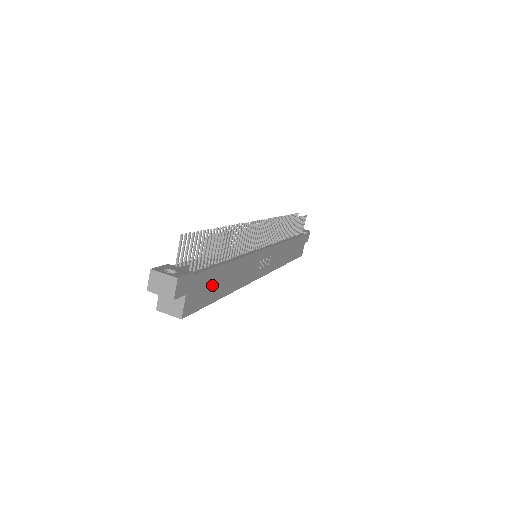
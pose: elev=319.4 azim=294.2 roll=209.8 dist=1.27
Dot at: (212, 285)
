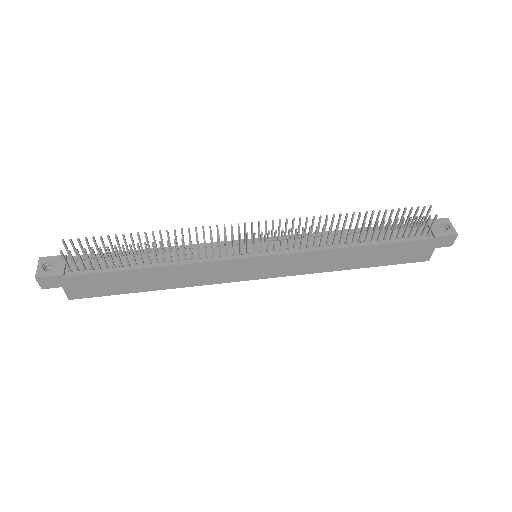
Dot at: (115, 282)
